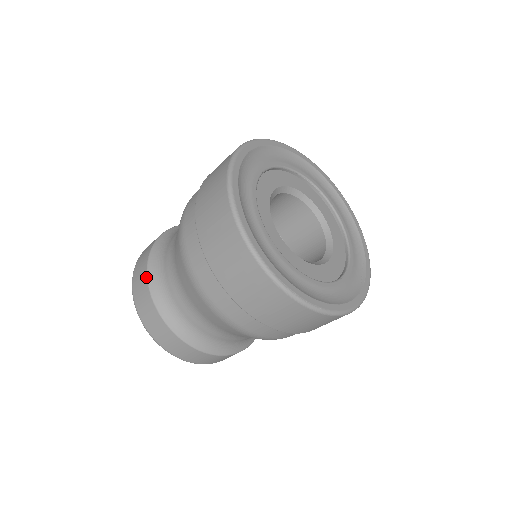
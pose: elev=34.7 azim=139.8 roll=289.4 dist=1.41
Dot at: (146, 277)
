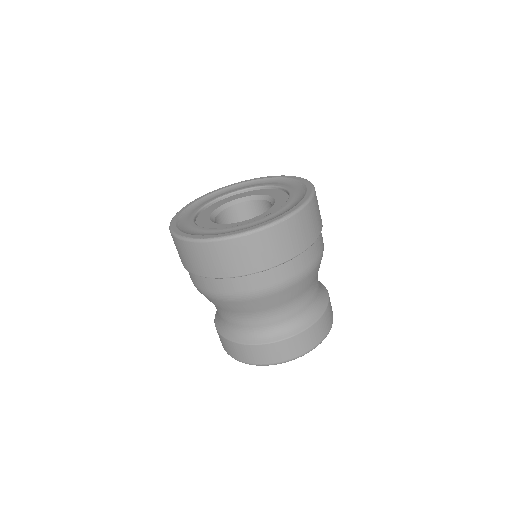
Dot at: occluded
